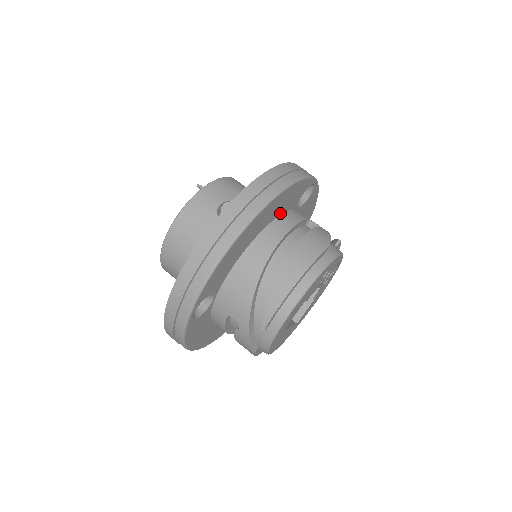
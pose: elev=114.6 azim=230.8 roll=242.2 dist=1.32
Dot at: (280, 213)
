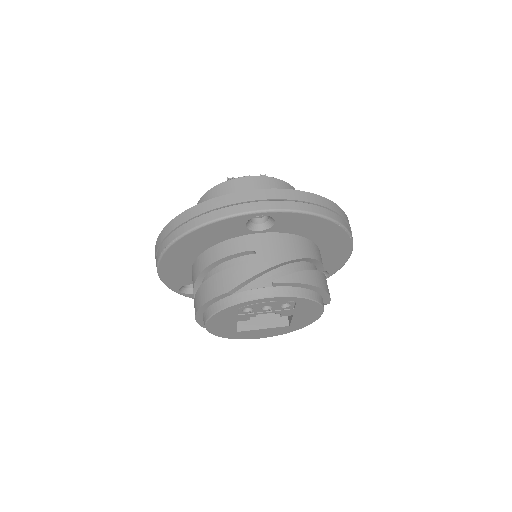
Dot at: (217, 242)
